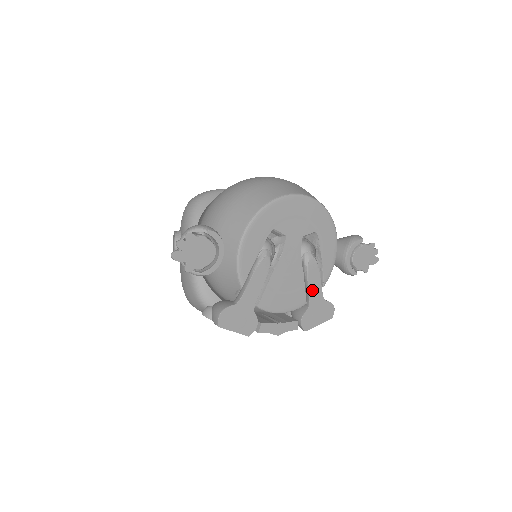
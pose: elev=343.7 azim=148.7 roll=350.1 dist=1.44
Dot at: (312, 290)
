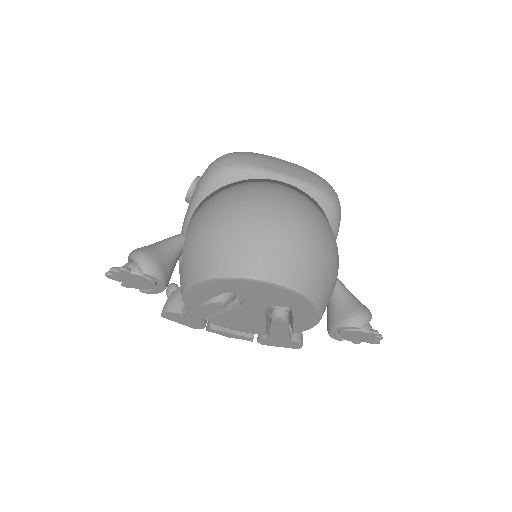
Dot at: (275, 331)
